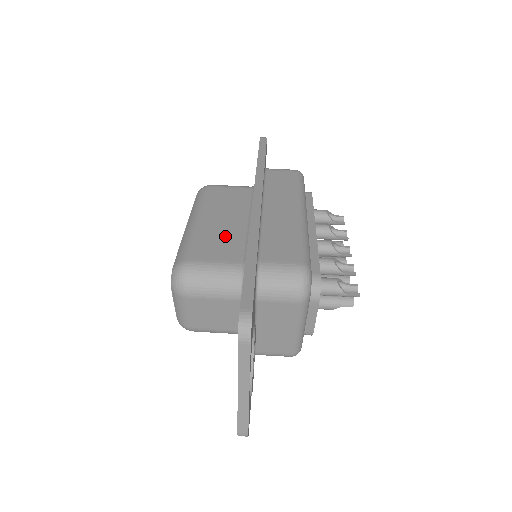
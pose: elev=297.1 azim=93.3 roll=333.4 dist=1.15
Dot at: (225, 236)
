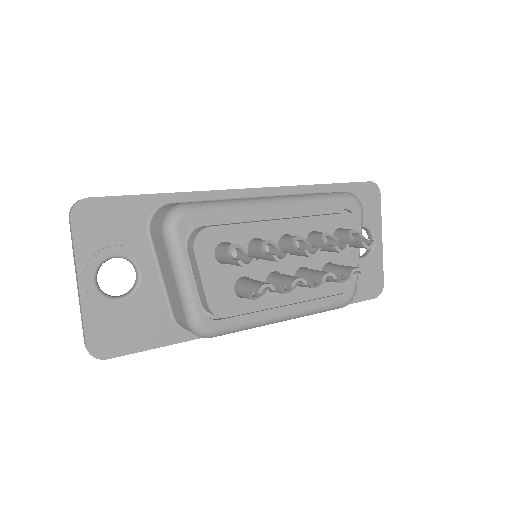
Dot at: occluded
